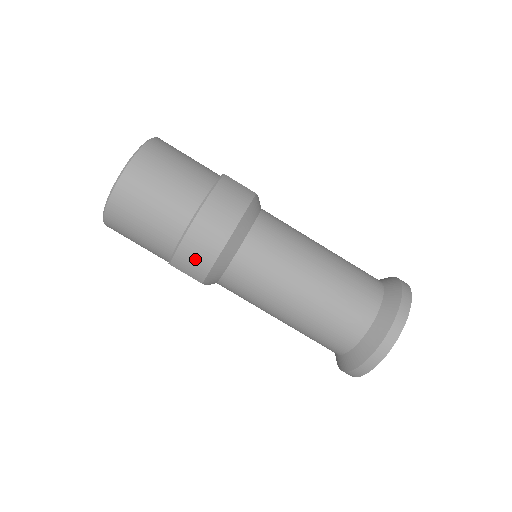
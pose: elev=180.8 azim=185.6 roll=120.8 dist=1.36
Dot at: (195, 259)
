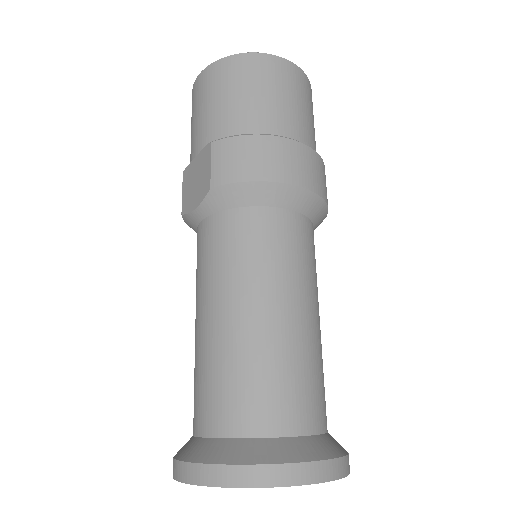
Dot at: (247, 159)
